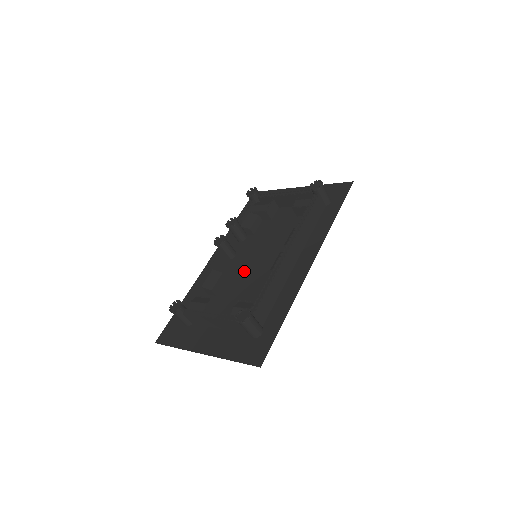
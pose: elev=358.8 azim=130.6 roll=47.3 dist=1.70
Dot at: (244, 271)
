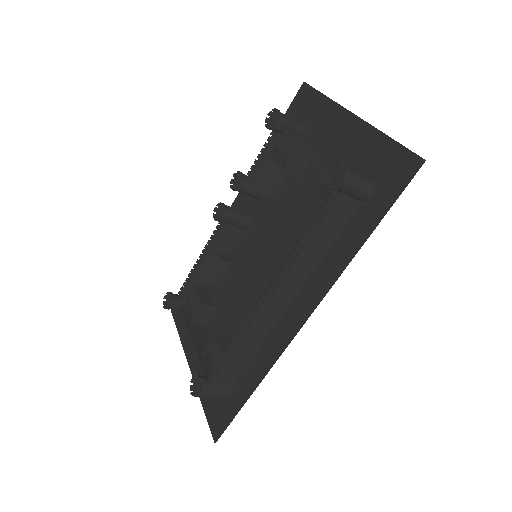
Dot at: (245, 267)
